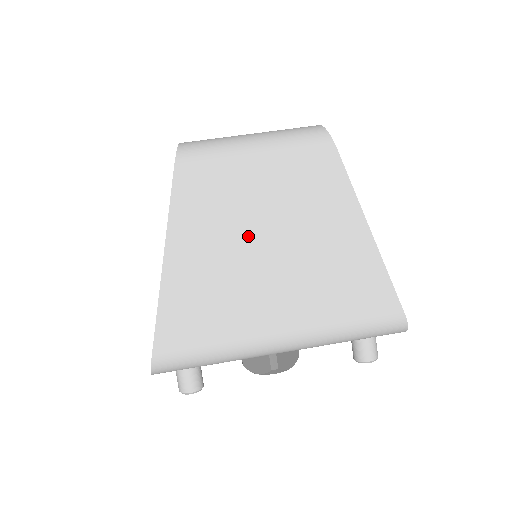
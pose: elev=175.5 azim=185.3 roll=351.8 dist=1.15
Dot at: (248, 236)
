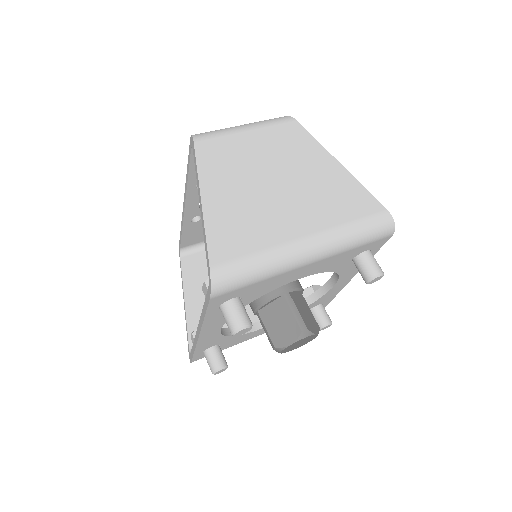
Dot at: (258, 176)
